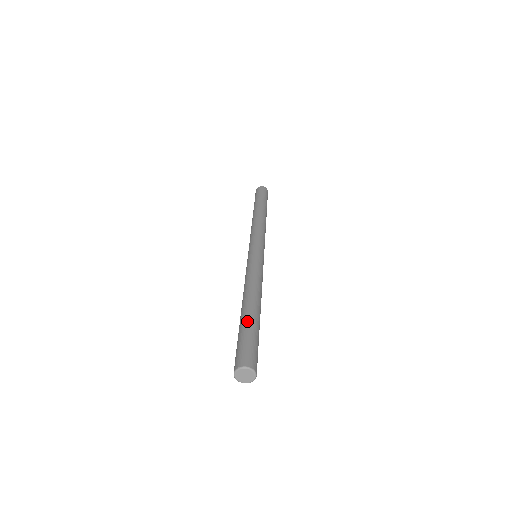
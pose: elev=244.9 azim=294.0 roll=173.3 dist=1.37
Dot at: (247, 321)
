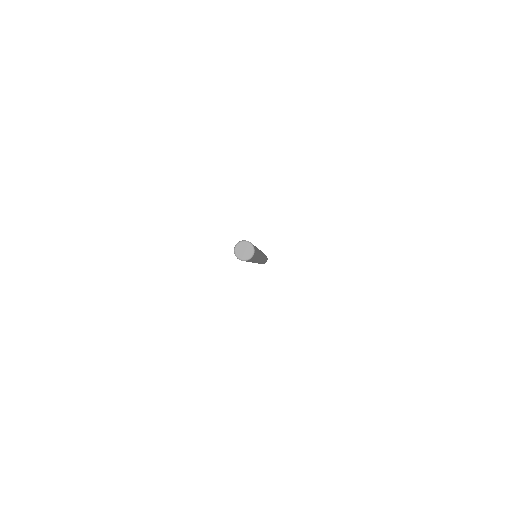
Dot at: occluded
